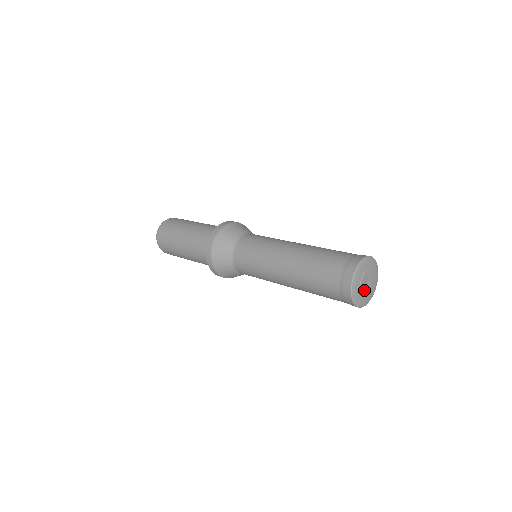
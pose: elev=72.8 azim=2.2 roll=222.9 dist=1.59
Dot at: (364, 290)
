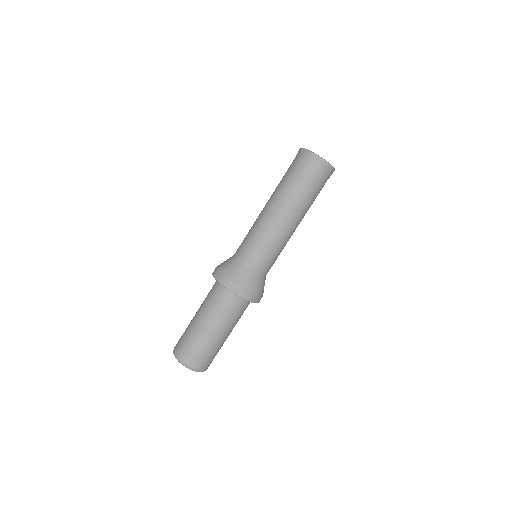
Dot at: occluded
